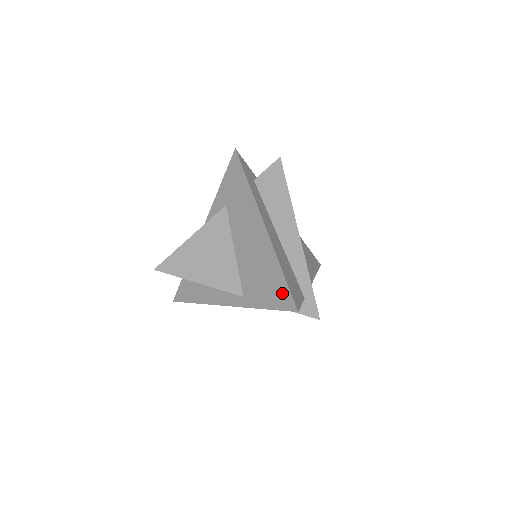
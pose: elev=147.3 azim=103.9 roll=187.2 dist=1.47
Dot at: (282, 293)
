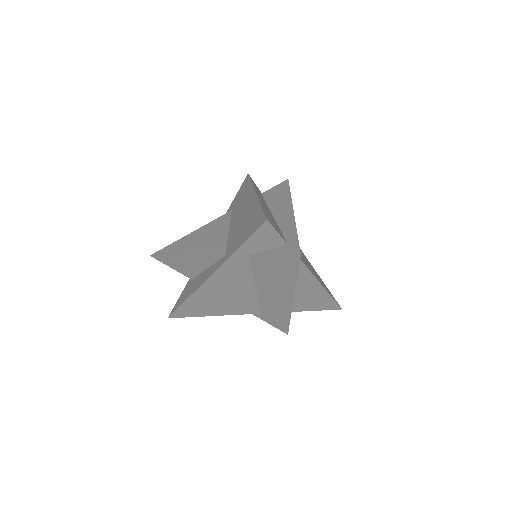
Dot at: (257, 220)
